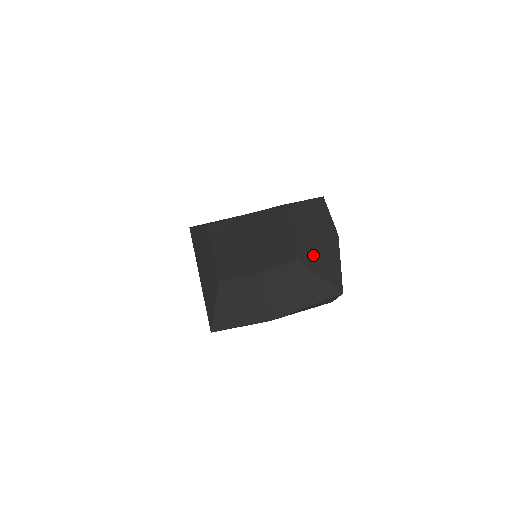
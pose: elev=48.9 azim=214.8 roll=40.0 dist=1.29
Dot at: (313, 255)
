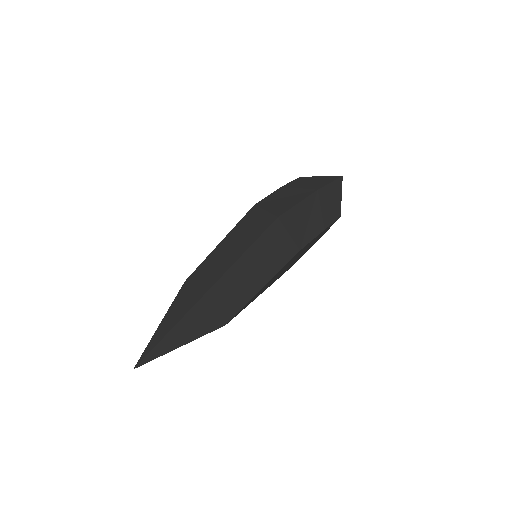
Dot at: occluded
